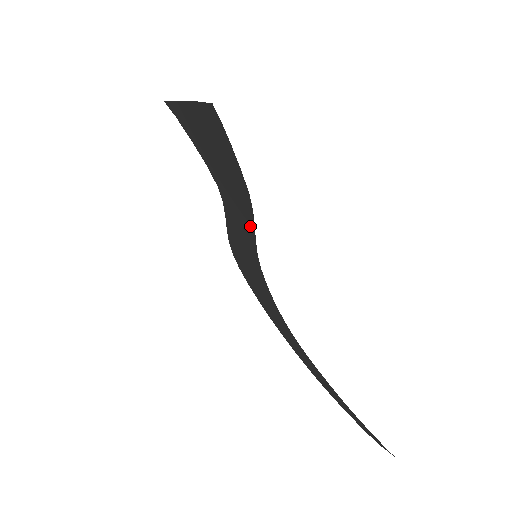
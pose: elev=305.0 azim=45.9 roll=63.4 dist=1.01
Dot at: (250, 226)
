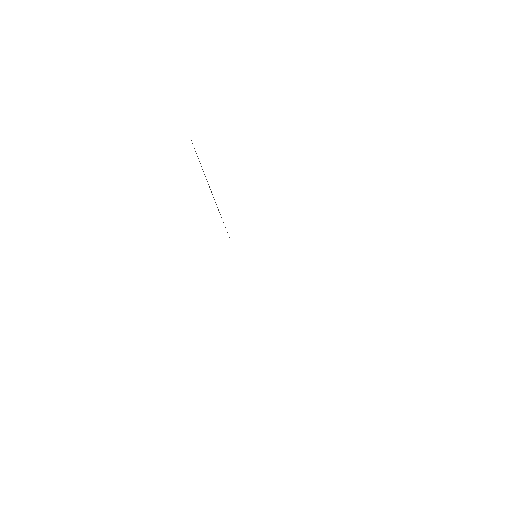
Dot at: occluded
